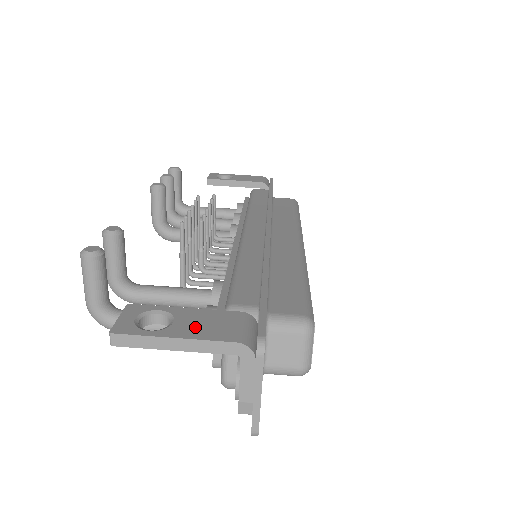
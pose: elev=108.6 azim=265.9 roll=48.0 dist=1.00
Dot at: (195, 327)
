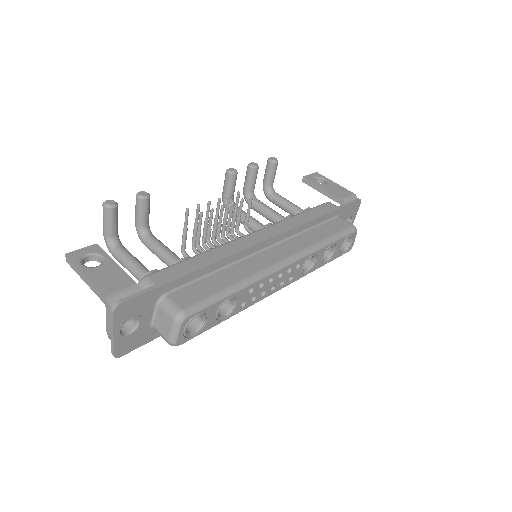
Dot at: (101, 276)
